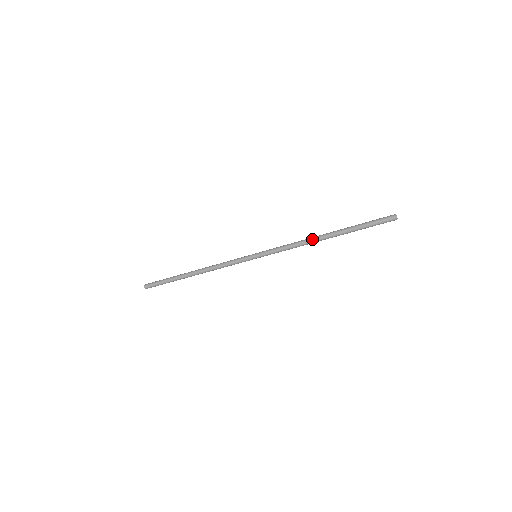
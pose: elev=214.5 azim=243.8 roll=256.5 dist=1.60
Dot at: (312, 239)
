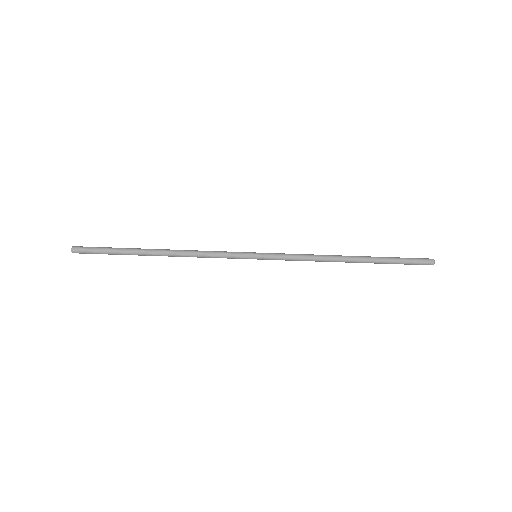
Dot at: (335, 261)
